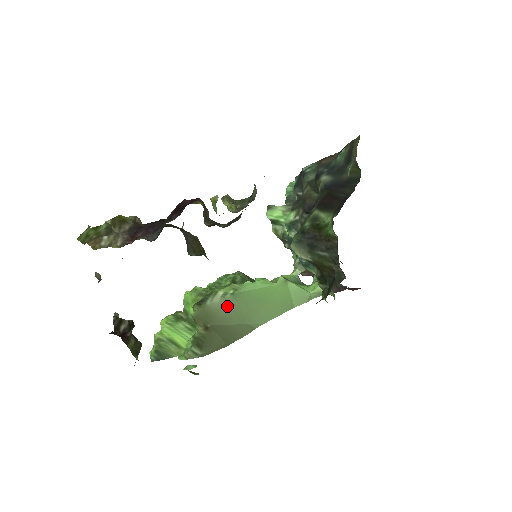
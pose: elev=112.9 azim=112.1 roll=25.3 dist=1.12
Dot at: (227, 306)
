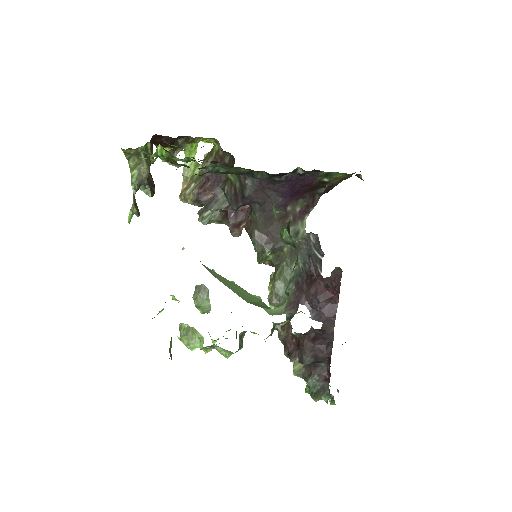
Dot at: occluded
